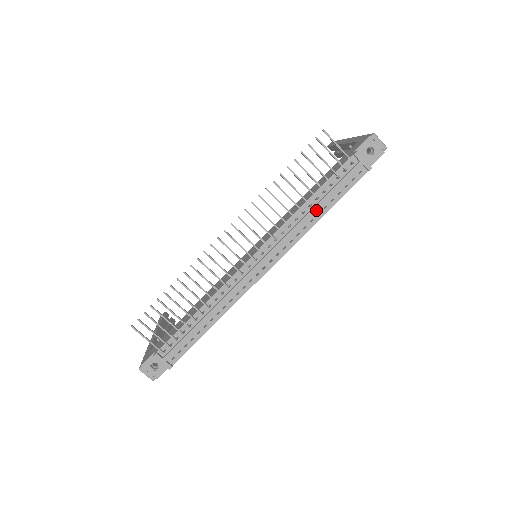
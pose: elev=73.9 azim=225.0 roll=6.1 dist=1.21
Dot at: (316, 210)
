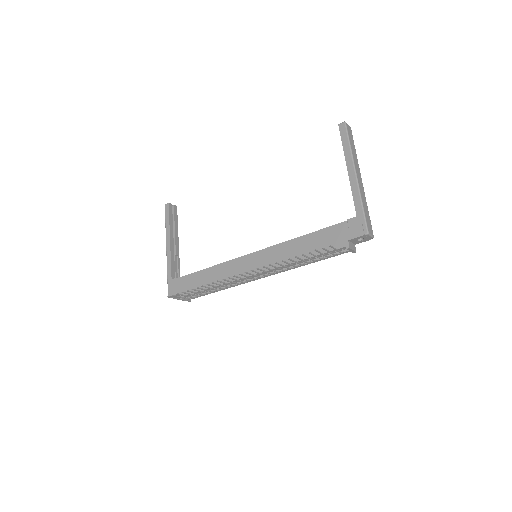
Dot at: occluded
